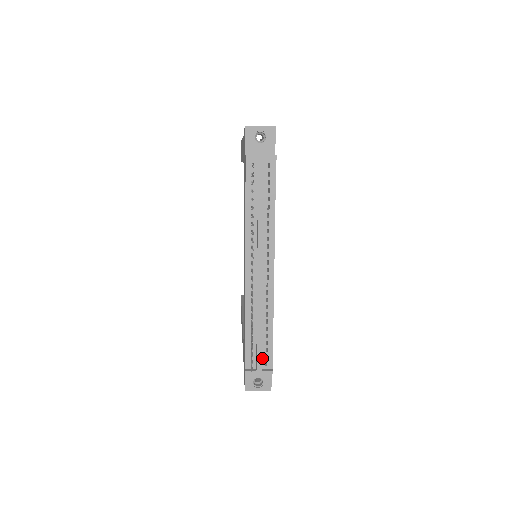
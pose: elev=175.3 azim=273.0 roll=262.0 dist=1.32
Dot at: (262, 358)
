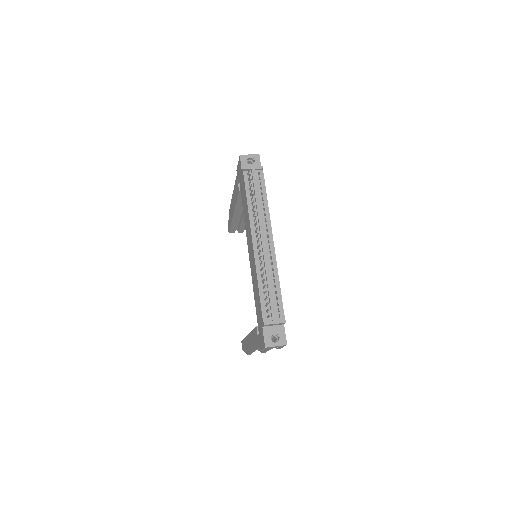
Dot at: (275, 311)
